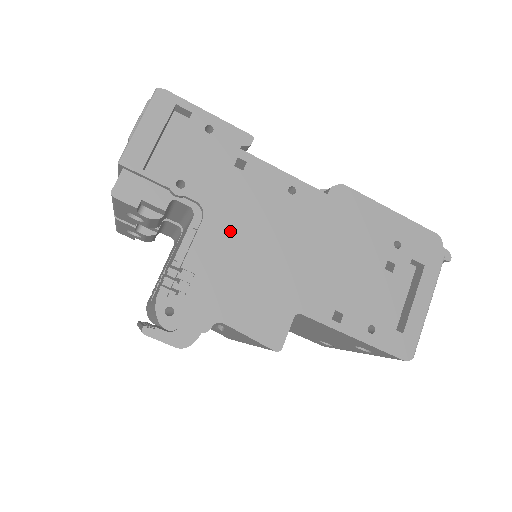
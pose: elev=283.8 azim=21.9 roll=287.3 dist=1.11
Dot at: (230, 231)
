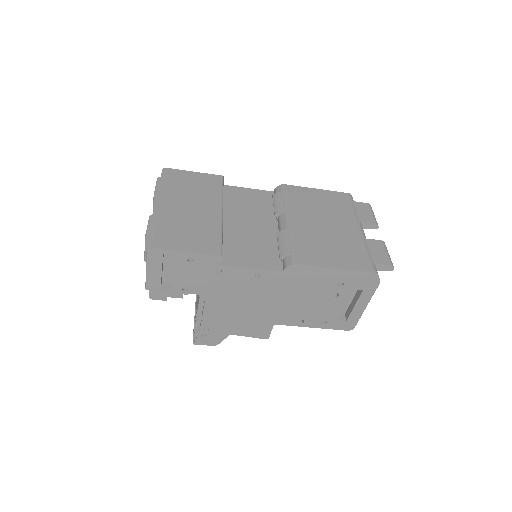
Dot at: (223, 302)
